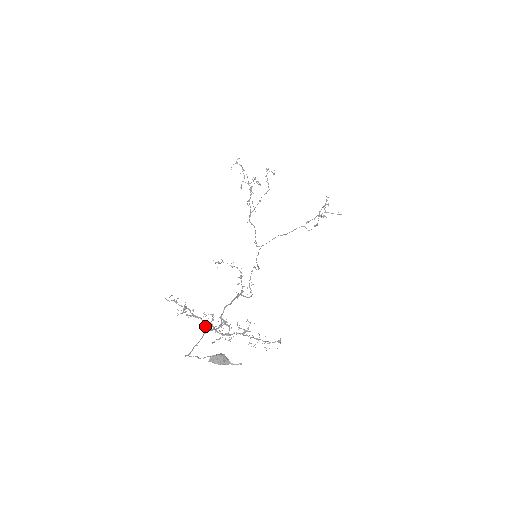
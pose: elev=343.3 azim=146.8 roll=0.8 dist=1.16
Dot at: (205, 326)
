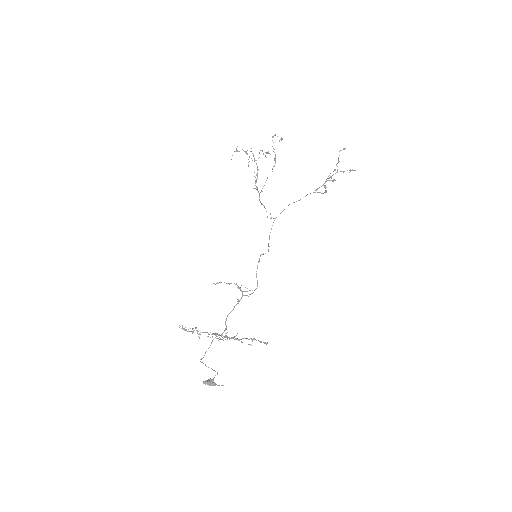
Dot at: occluded
